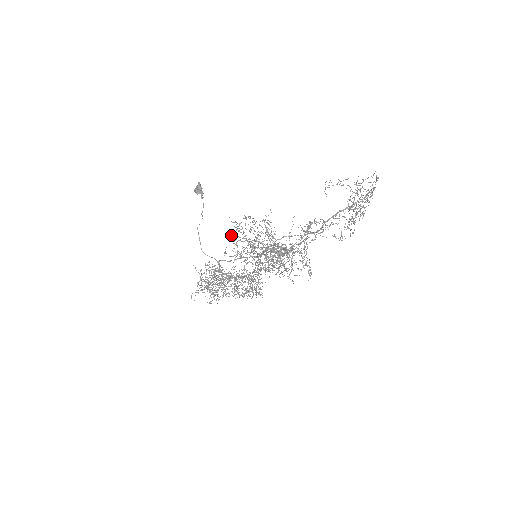
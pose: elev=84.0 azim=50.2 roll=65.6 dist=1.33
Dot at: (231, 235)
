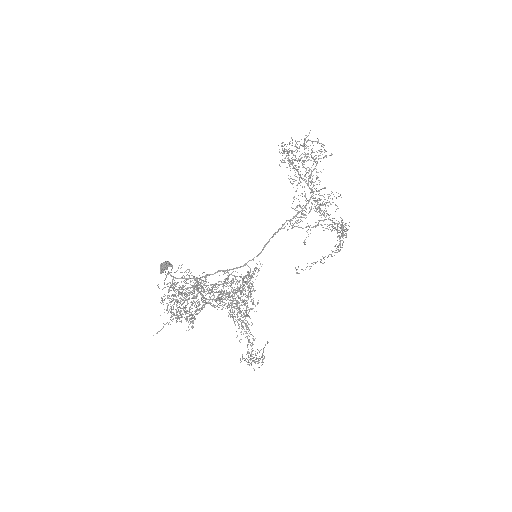
Dot at: occluded
